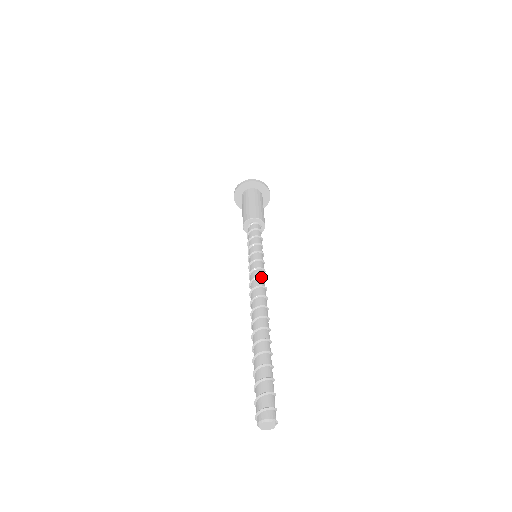
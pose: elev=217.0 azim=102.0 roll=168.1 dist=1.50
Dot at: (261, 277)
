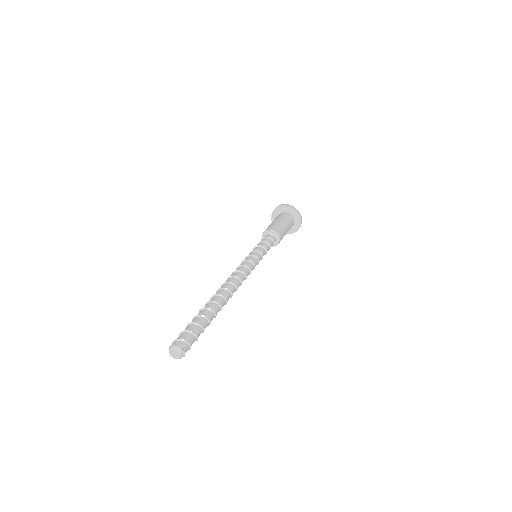
Dot at: (240, 266)
